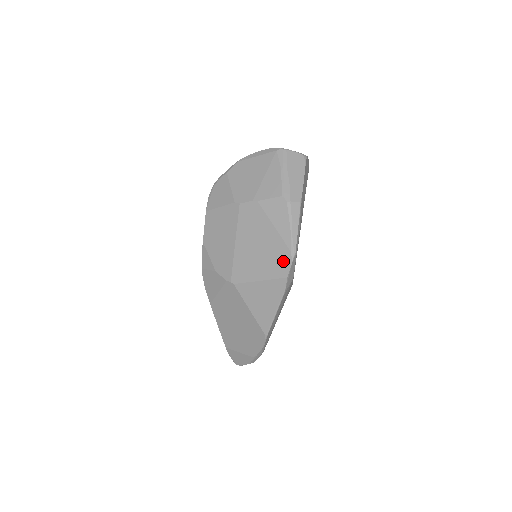
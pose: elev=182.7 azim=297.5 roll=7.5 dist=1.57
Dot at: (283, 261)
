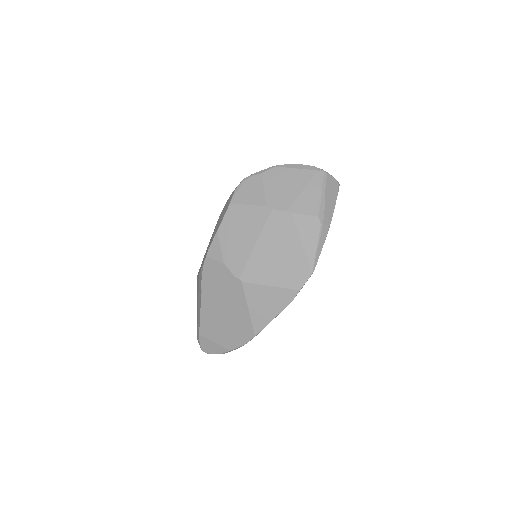
Dot at: (300, 275)
